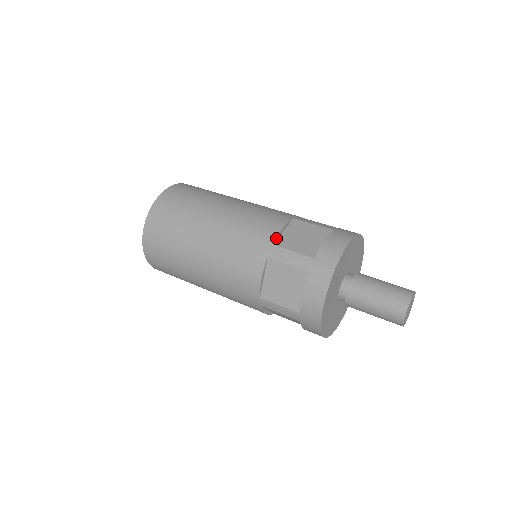
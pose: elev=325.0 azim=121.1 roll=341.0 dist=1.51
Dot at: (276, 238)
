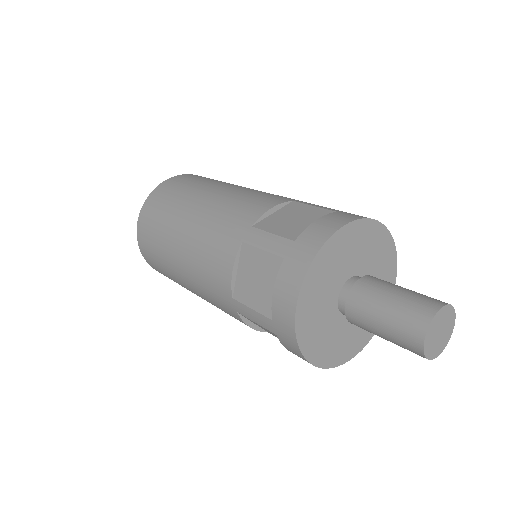
Dot at: (258, 219)
